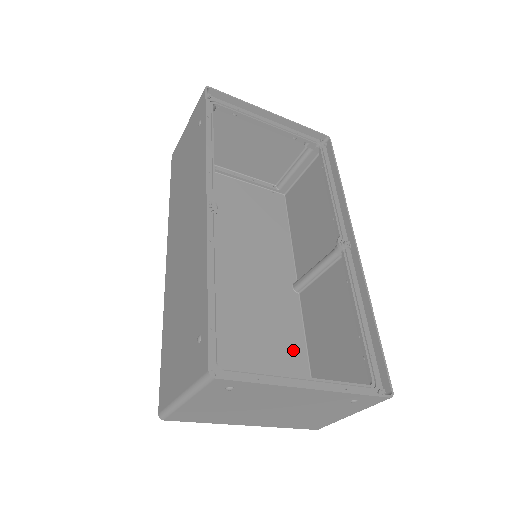
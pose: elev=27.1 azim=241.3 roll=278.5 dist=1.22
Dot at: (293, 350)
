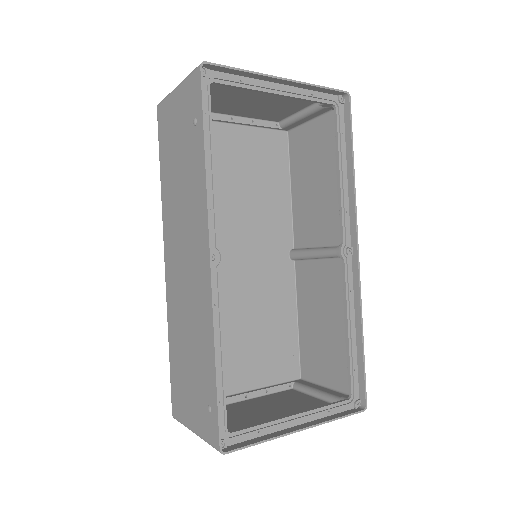
Dot at: (285, 324)
